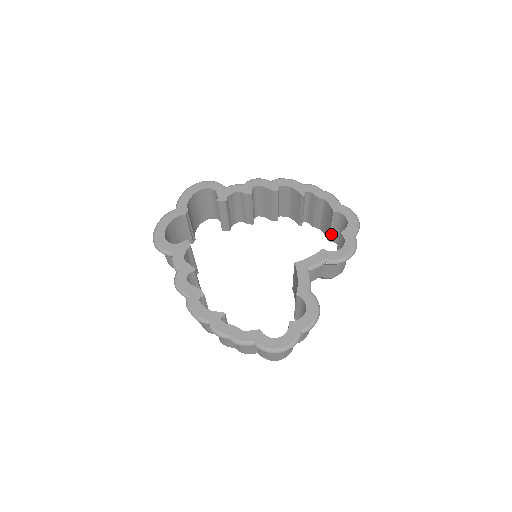
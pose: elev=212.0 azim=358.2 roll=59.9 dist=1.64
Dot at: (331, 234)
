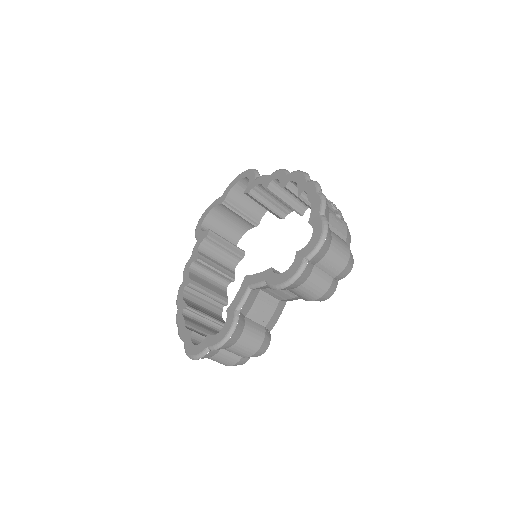
Dot at: occluded
